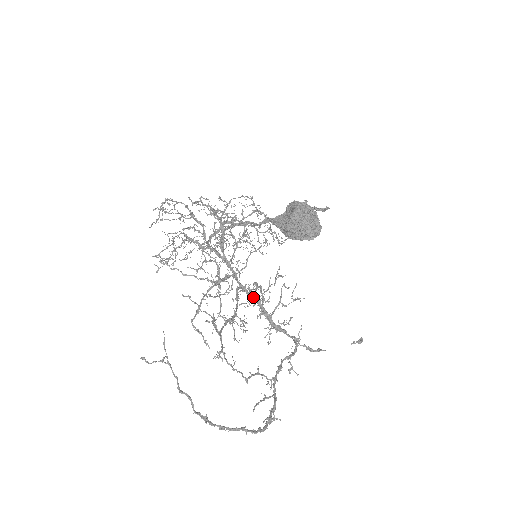
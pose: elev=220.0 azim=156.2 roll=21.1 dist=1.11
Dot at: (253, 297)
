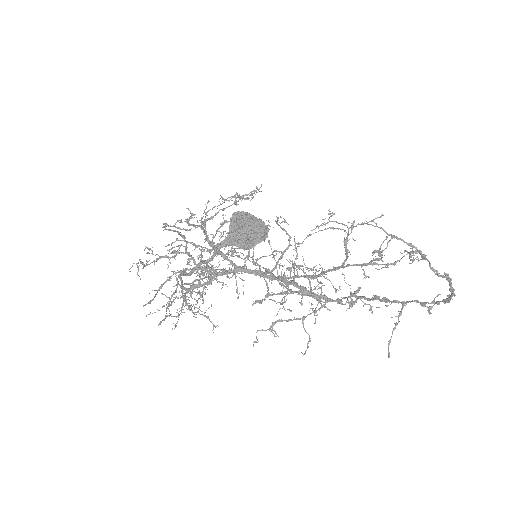
Dot at: occluded
